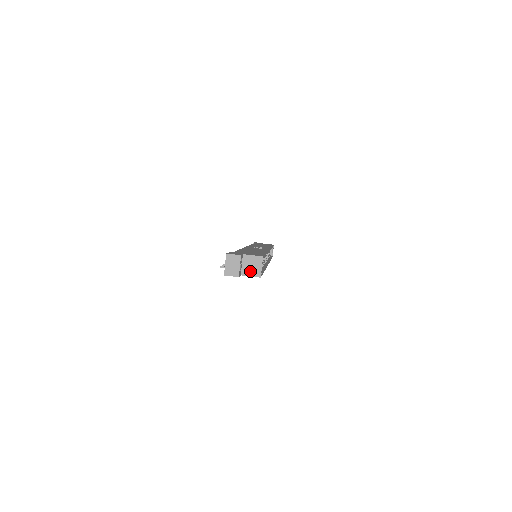
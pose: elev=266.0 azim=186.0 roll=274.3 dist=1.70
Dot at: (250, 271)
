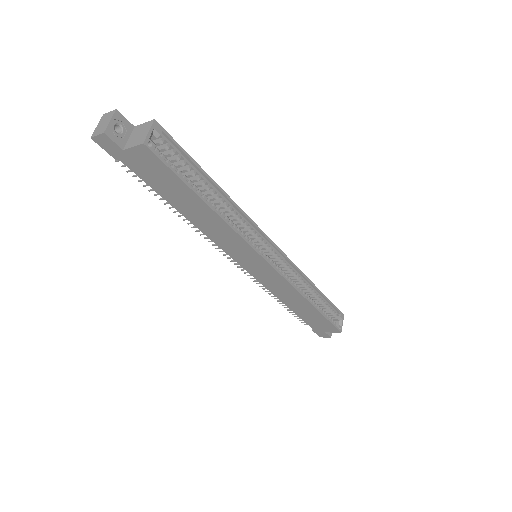
Dot at: (135, 141)
